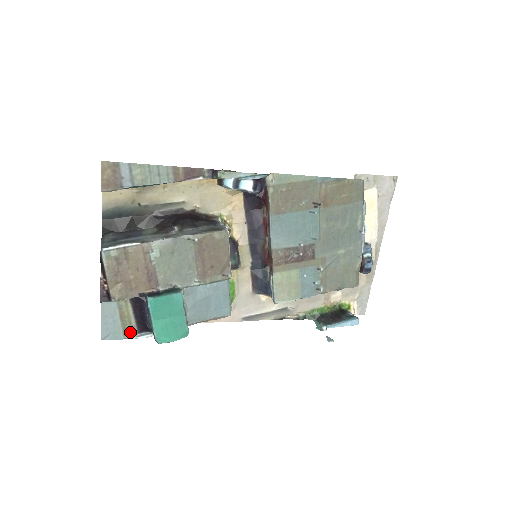
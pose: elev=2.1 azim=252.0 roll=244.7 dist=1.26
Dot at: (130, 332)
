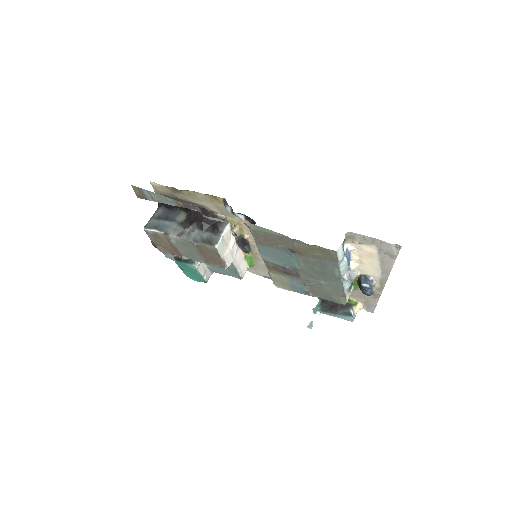
Dot at: occluded
